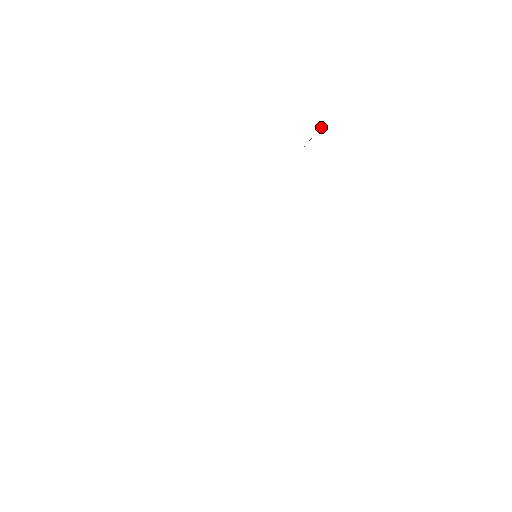
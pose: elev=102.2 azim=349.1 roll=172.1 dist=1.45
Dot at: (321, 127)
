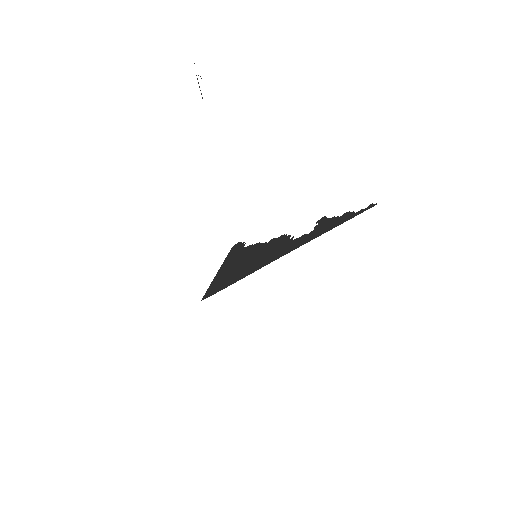
Dot at: occluded
